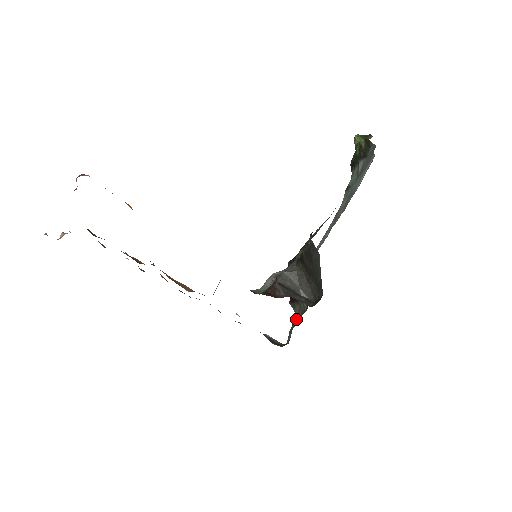
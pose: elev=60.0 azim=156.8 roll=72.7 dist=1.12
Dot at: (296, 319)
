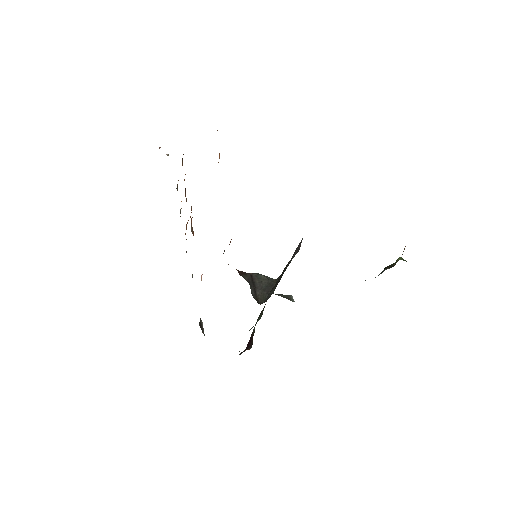
Dot at: occluded
